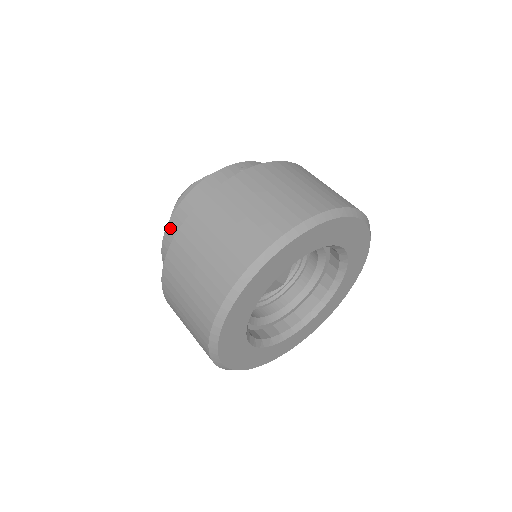
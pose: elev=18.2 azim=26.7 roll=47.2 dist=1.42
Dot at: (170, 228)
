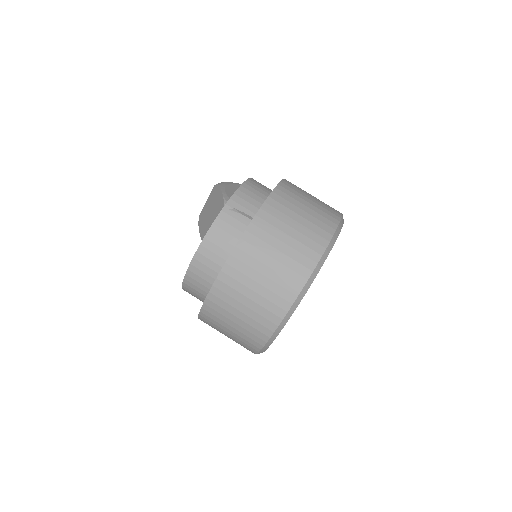
Dot at: (243, 190)
